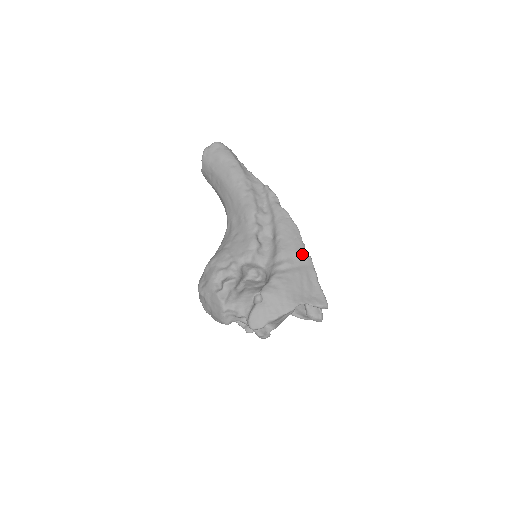
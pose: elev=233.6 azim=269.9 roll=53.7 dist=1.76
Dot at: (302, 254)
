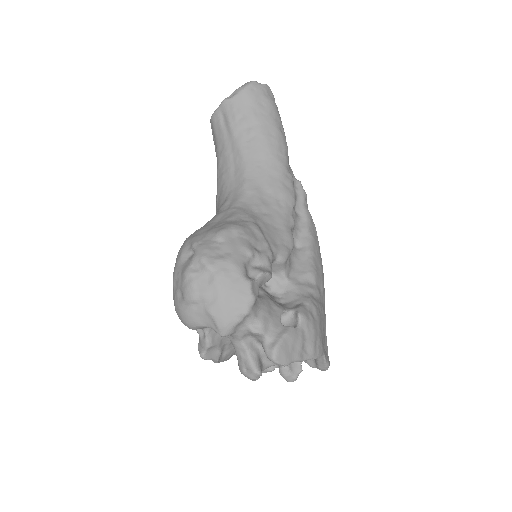
Dot at: (324, 289)
